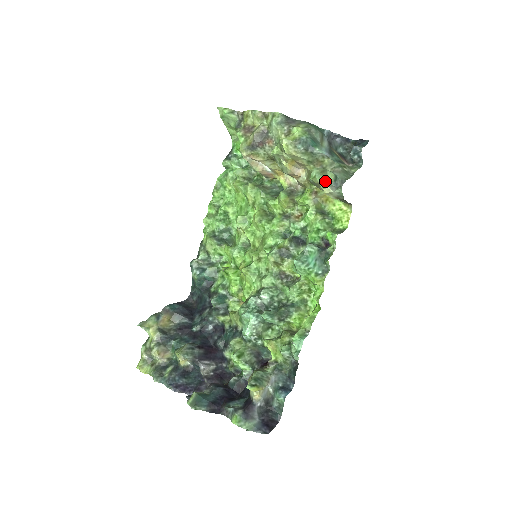
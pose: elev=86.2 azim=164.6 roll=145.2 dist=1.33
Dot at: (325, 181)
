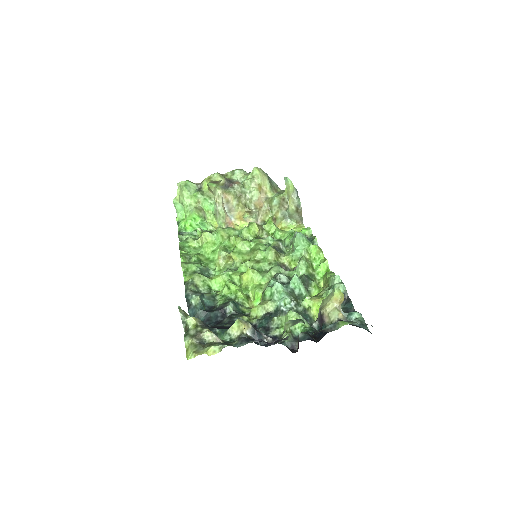
Dot at: (292, 184)
